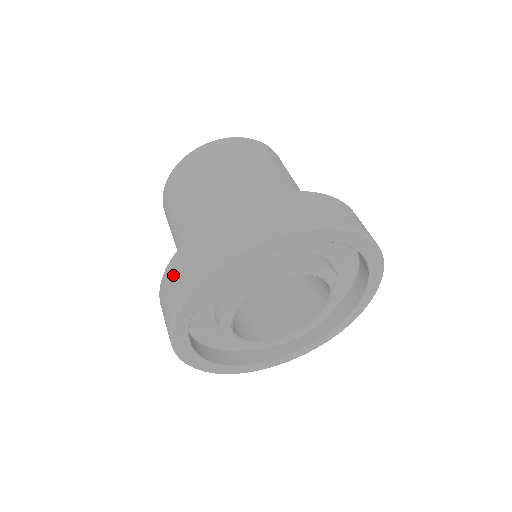
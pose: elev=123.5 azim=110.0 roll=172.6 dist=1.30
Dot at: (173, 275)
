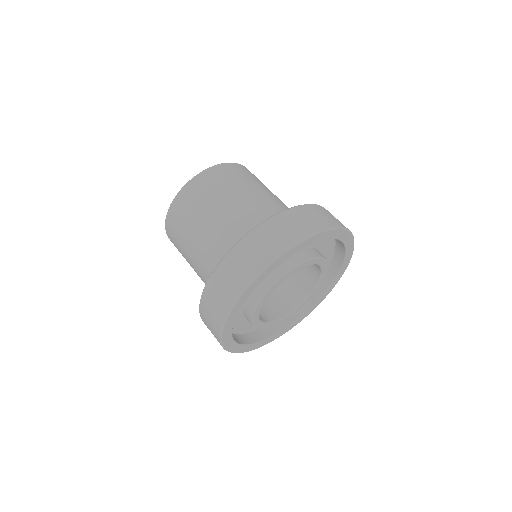
Dot at: (233, 265)
